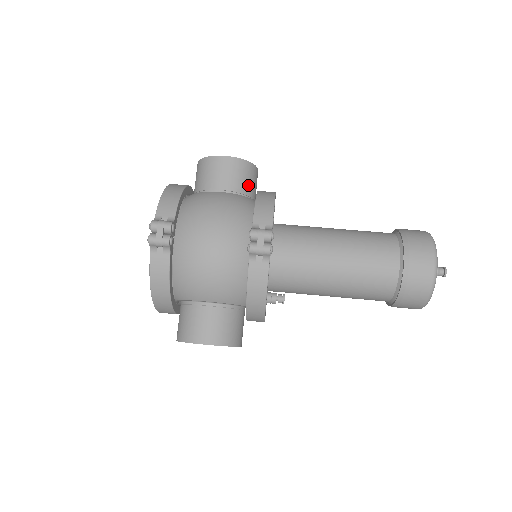
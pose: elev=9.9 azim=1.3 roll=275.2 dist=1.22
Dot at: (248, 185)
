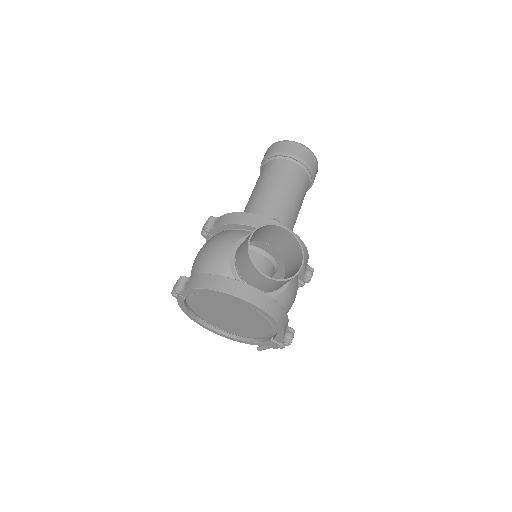
Dot at: occluded
